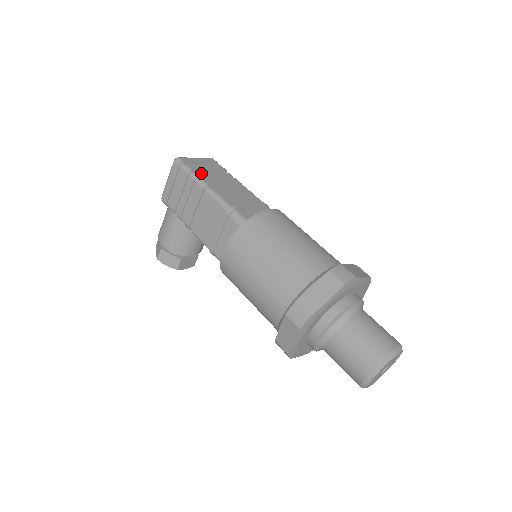
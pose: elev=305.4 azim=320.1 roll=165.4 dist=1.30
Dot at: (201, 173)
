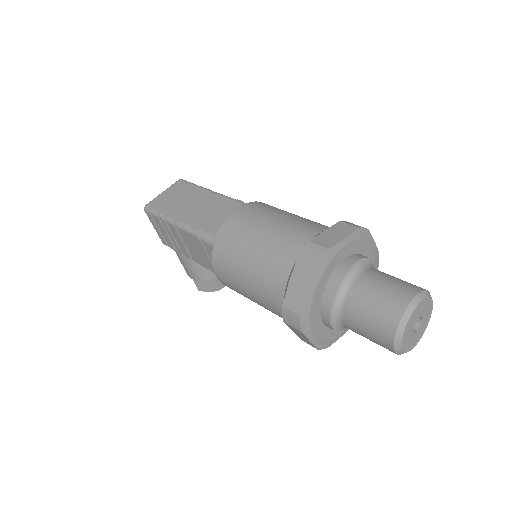
Dot at: (168, 209)
